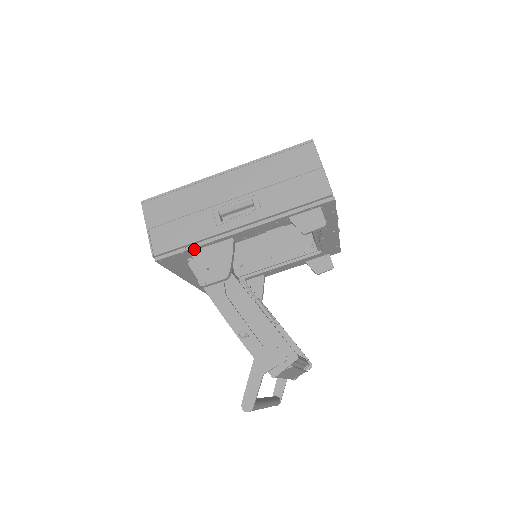
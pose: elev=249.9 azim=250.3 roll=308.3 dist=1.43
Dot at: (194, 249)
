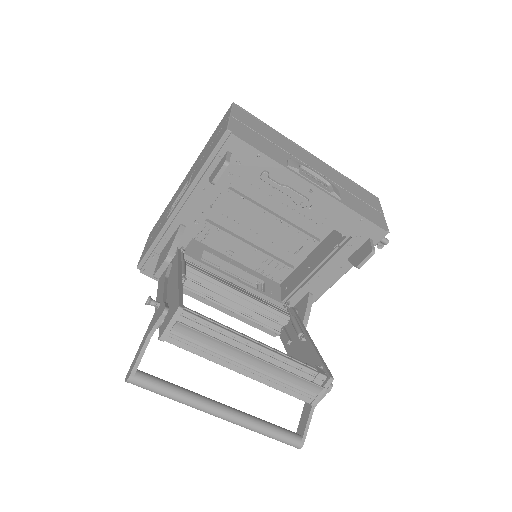
Dot at: (160, 249)
